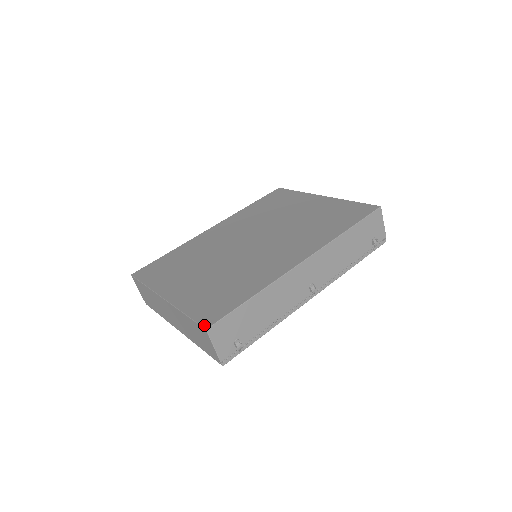
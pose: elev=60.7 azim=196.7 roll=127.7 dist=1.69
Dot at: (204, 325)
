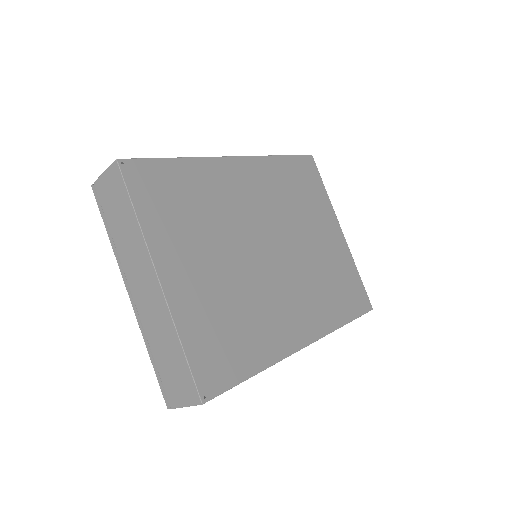
Dot at: (202, 394)
